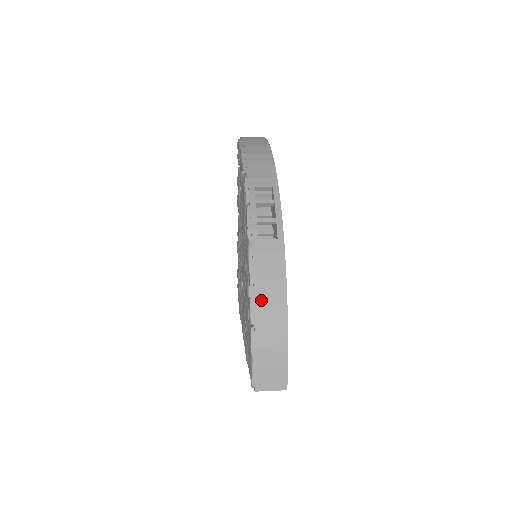
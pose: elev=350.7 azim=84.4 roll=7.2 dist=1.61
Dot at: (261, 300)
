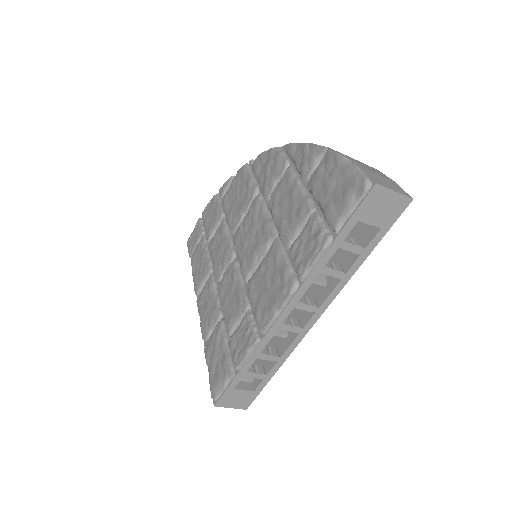
Dot at: occluded
